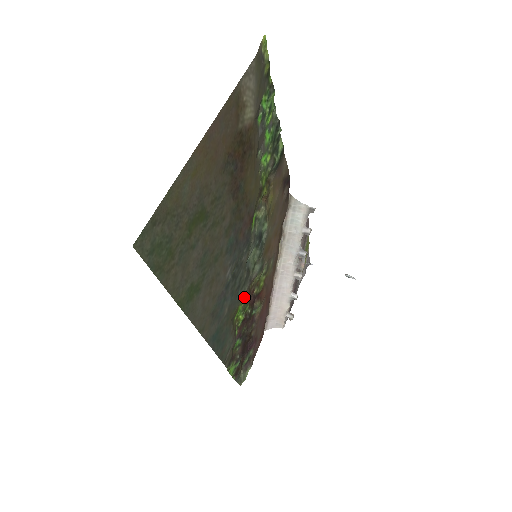
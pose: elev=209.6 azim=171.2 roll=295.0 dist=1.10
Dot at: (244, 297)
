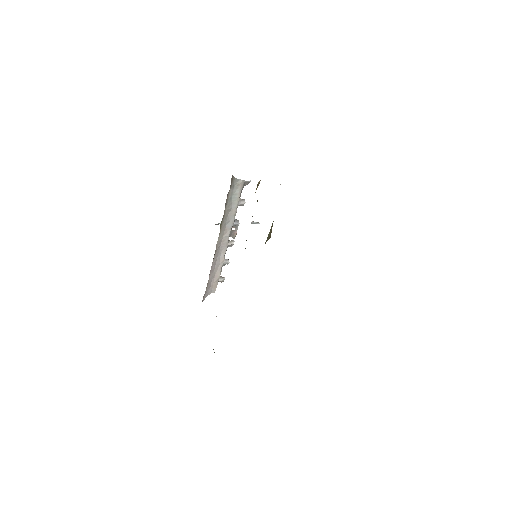
Dot at: occluded
